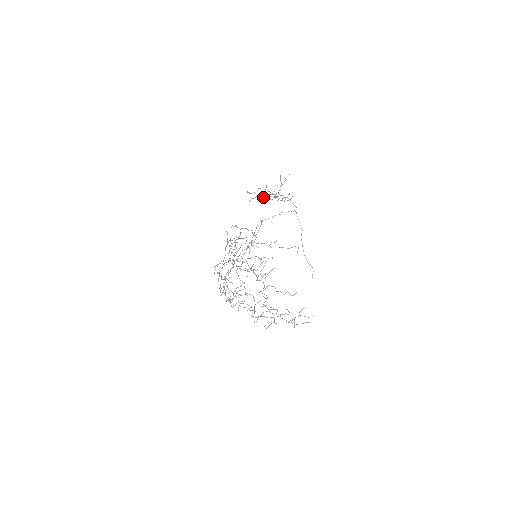
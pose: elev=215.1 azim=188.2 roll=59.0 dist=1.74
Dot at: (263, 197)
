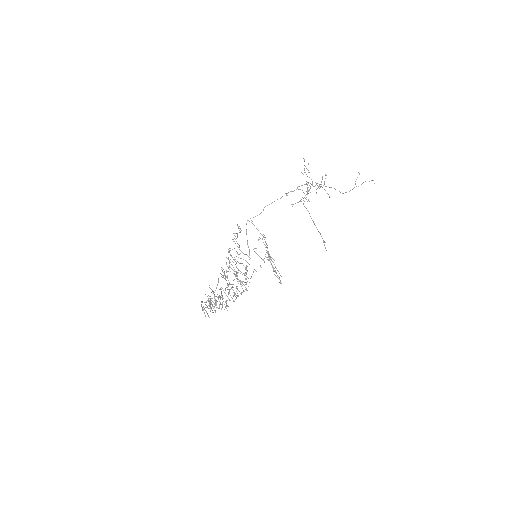
Dot at: occluded
